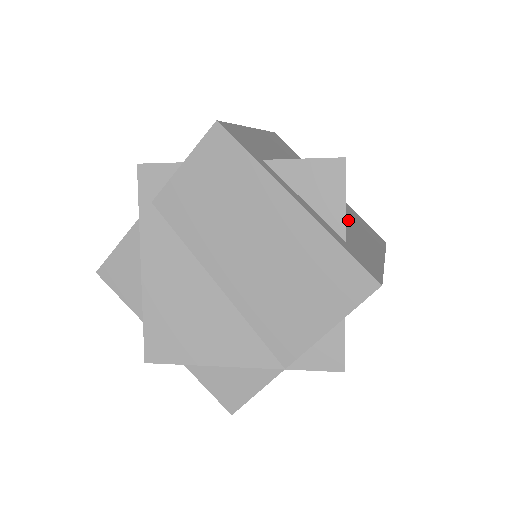
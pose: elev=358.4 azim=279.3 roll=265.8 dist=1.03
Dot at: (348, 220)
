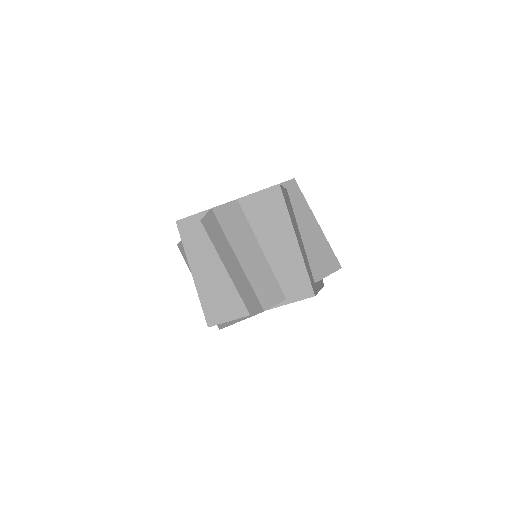
Dot at: occluded
